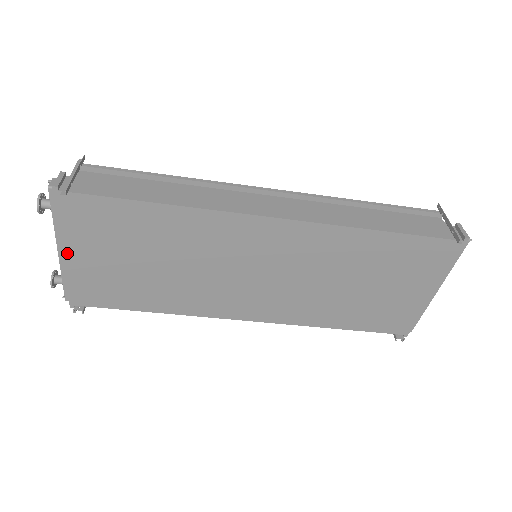
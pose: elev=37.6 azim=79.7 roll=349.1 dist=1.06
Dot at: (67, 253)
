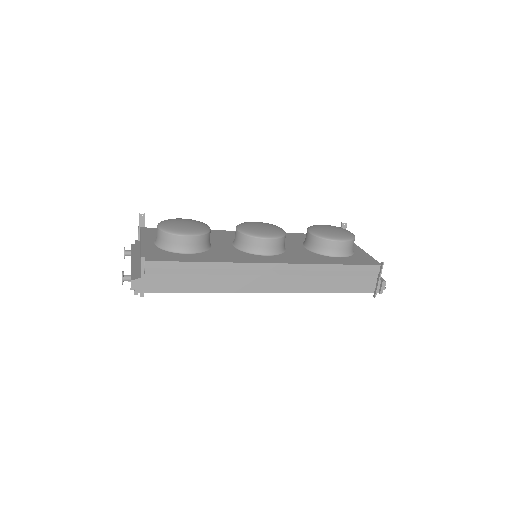
Dot at: occluded
